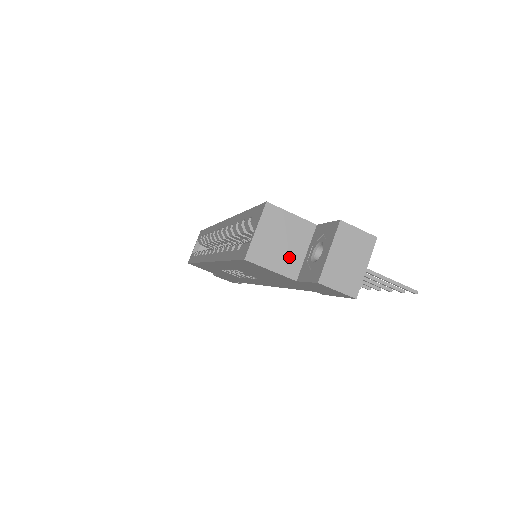
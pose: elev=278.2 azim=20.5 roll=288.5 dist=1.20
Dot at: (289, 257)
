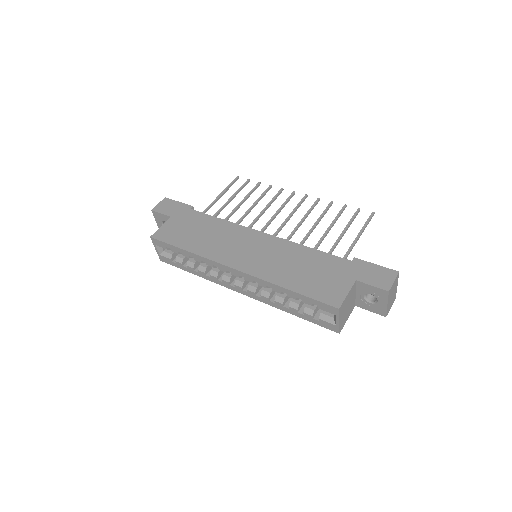
Dot at: (351, 306)
